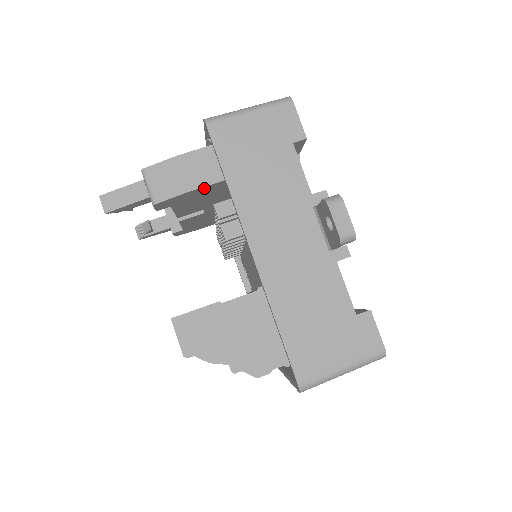
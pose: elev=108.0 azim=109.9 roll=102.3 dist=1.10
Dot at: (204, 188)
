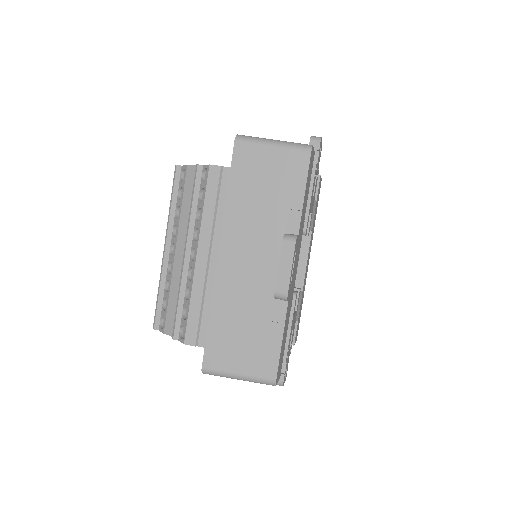
Dot at: occluded
